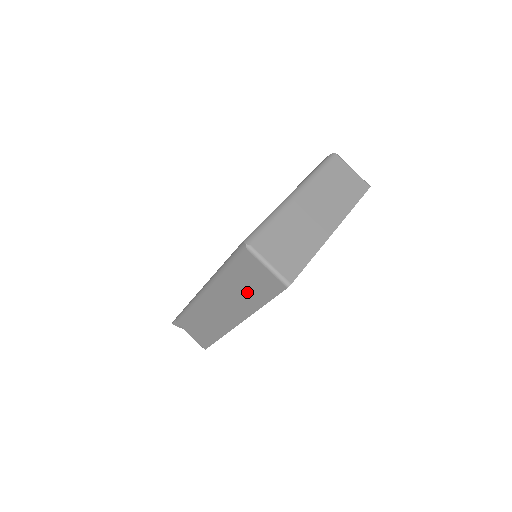
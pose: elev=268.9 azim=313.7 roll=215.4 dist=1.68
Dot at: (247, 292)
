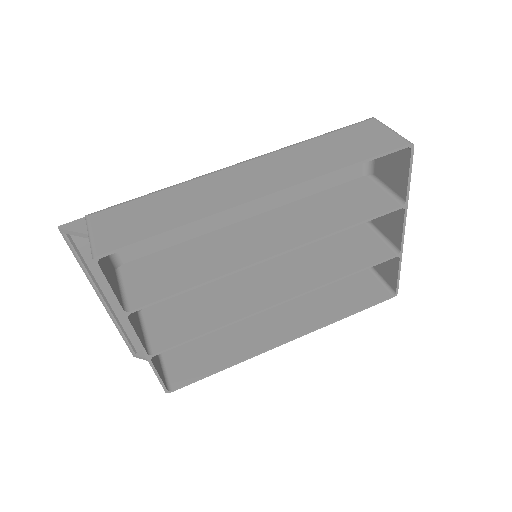
Dot at: (333, 154)
